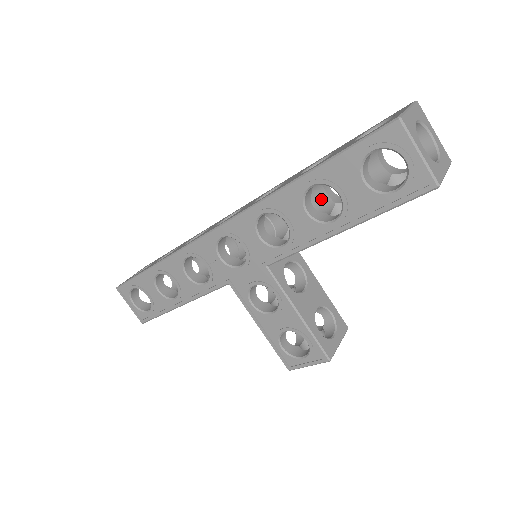
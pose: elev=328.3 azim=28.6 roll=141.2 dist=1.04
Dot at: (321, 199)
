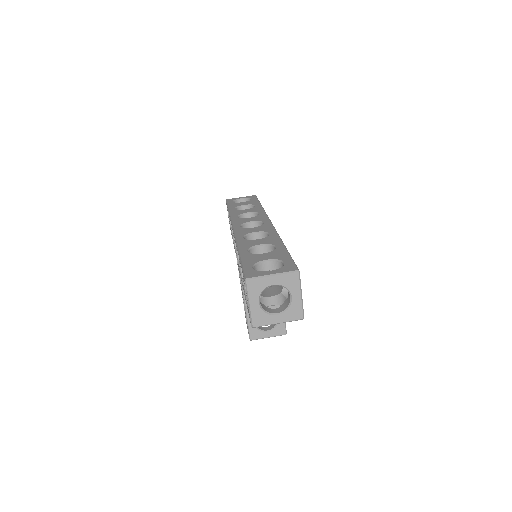
Dot at: occluded
